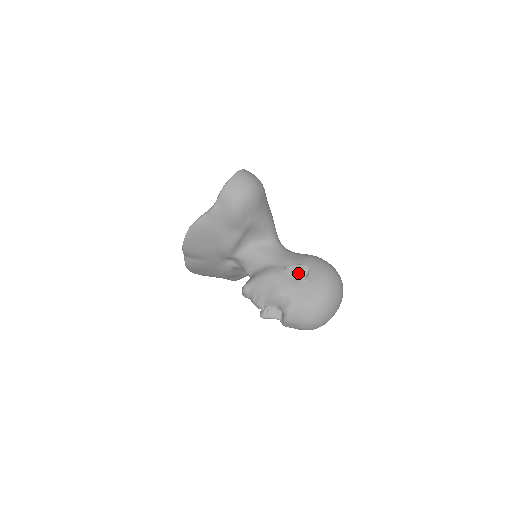
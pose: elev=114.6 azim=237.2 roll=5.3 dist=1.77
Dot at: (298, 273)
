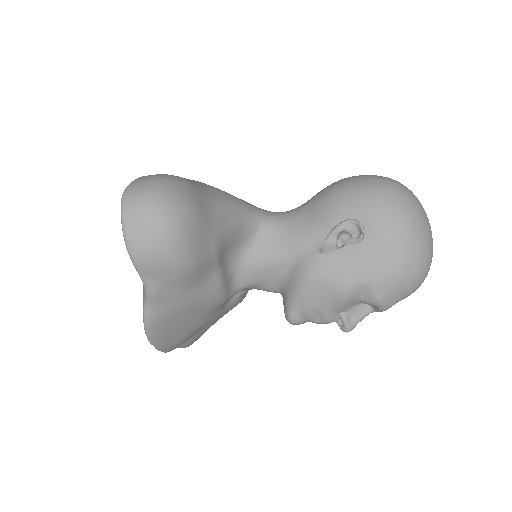
Dot at: (343, 240)
